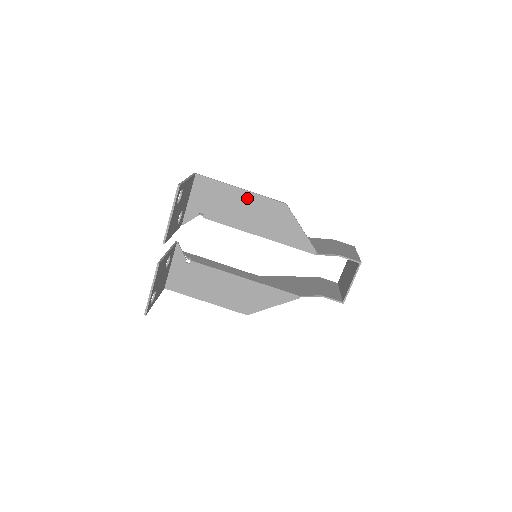
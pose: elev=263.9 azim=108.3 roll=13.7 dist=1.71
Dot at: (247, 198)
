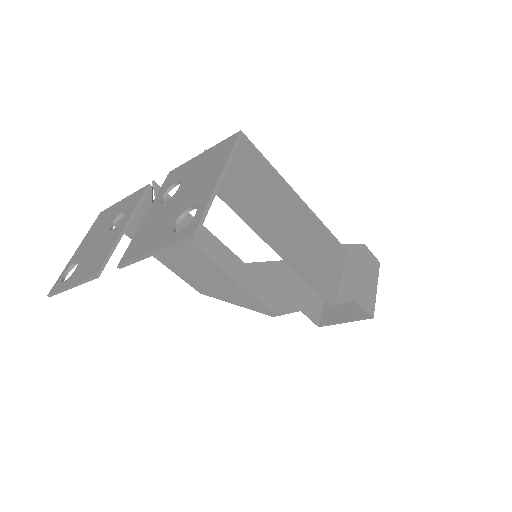
Dot at: (298, 214)
